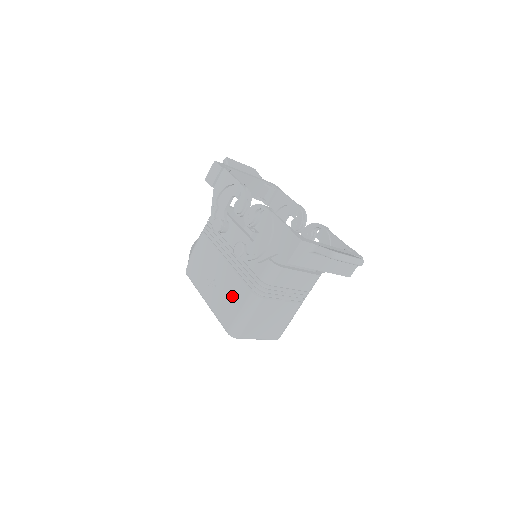
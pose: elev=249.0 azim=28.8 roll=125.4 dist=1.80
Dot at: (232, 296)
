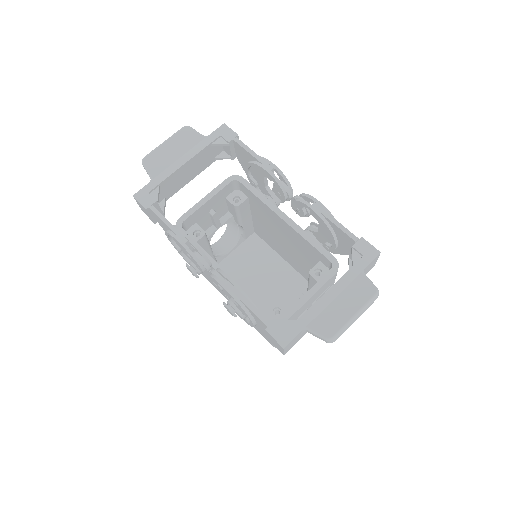
Dot at: occluded
